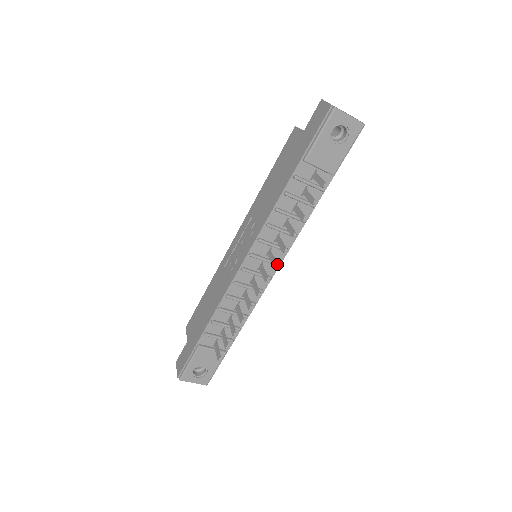
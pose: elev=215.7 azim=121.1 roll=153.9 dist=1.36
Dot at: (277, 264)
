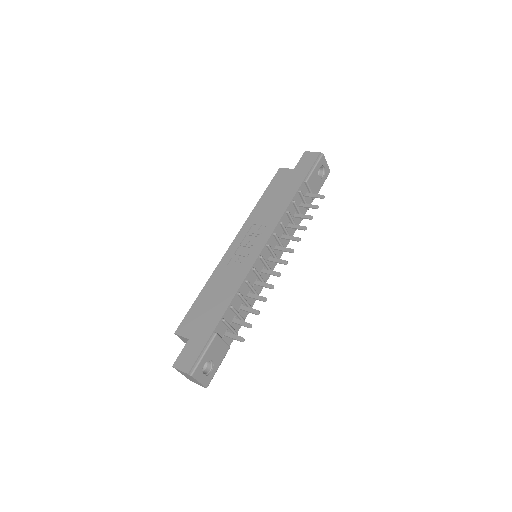
Dot at: occluded
